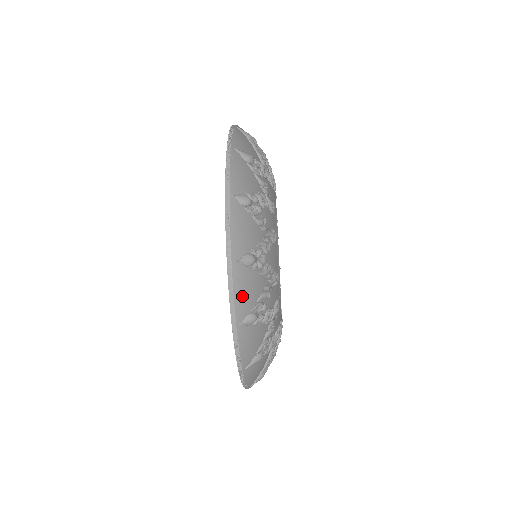
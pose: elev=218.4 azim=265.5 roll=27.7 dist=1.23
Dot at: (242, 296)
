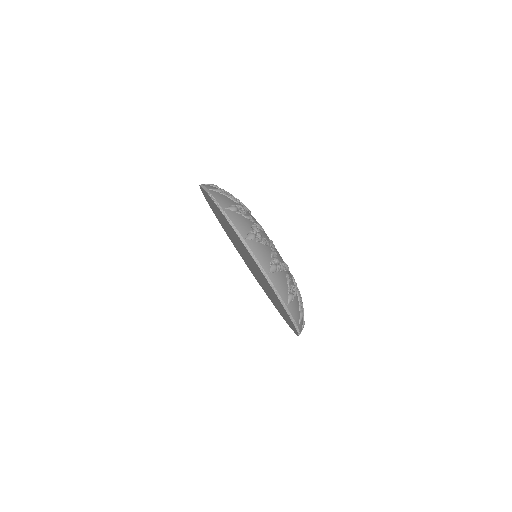
Dot at: (238, 224)
